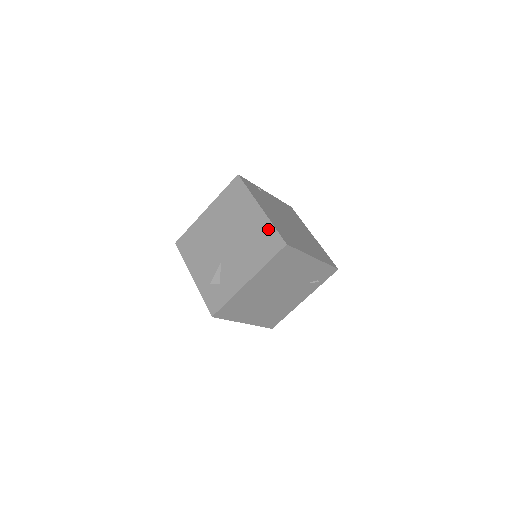
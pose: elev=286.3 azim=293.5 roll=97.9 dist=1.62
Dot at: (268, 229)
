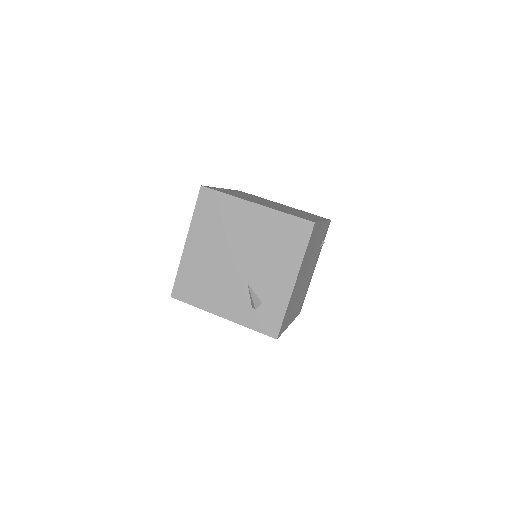
Dot at: (282, 220)
